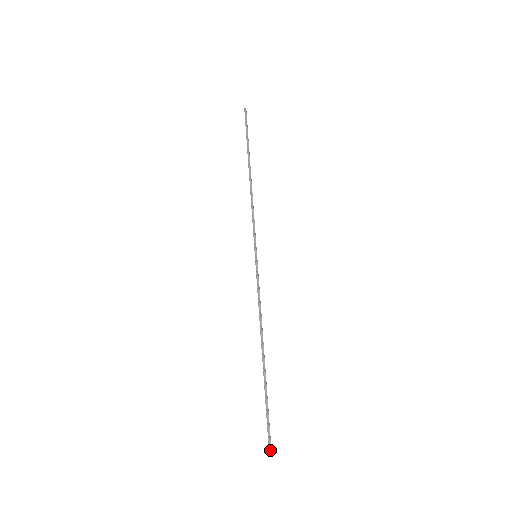
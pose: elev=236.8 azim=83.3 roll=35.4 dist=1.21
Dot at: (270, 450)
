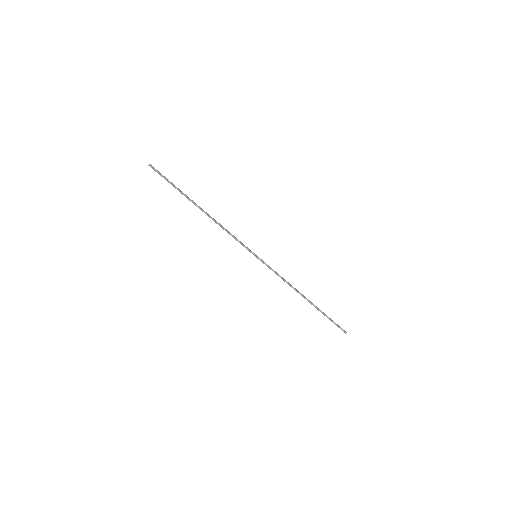
Dot at: (344, 331)
